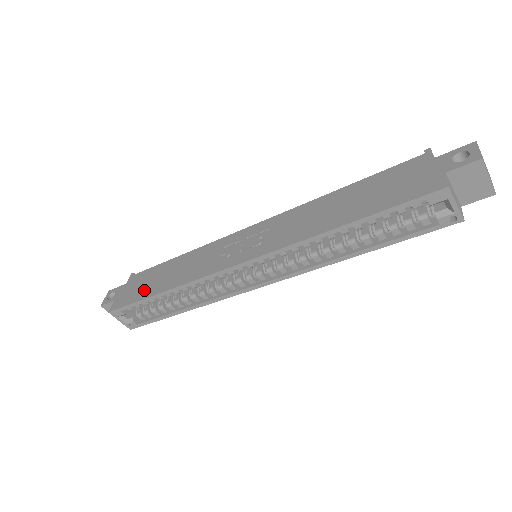
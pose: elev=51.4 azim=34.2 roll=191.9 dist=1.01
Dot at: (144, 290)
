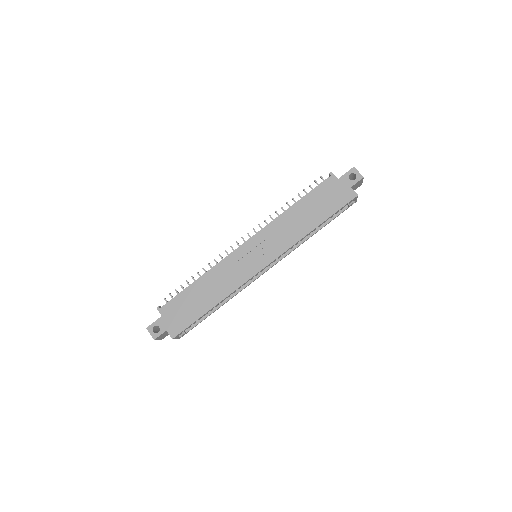
Dot at: (193, 312)
